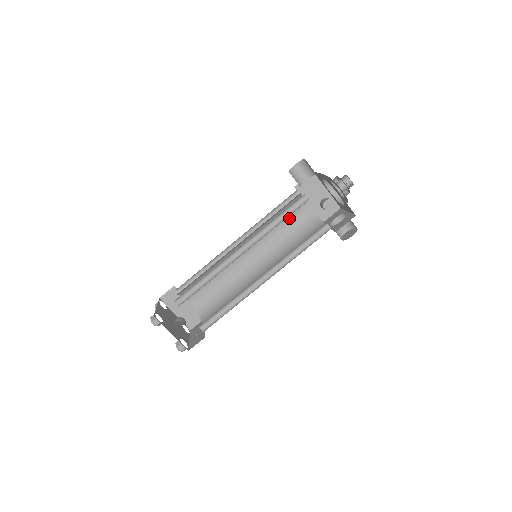
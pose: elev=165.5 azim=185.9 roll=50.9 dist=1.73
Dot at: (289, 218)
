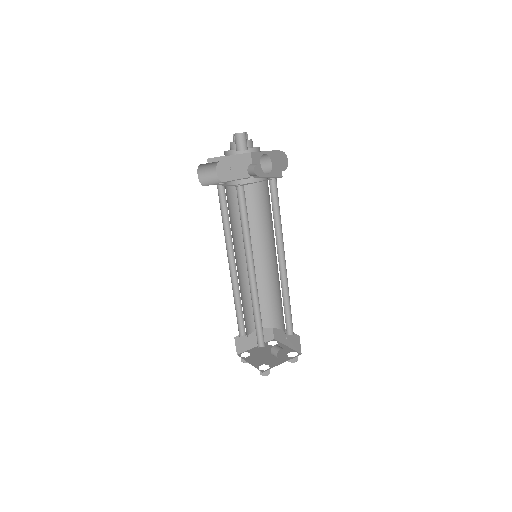
Dot at: (235, 206)
